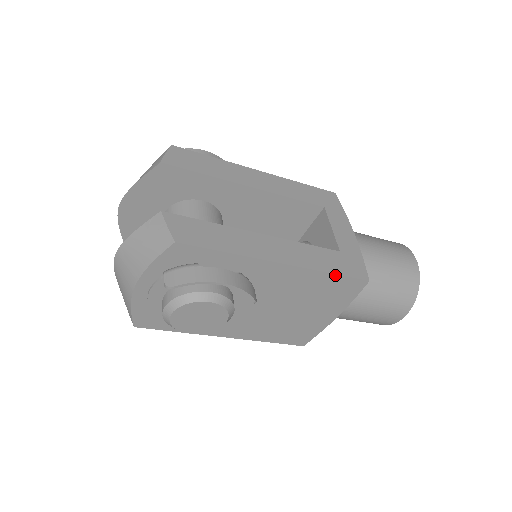
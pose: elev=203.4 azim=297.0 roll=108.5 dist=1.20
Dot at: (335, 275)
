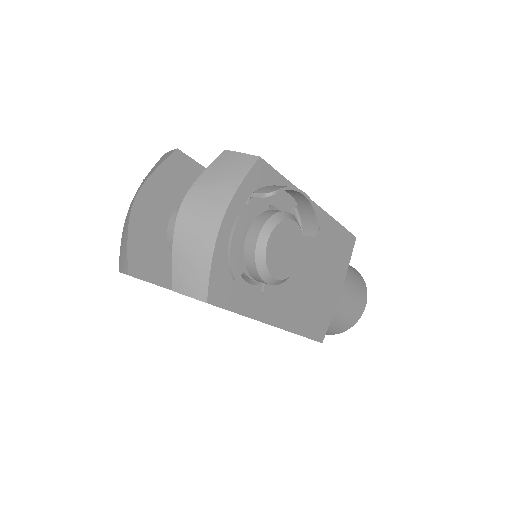
Dot at: (341, 226)
